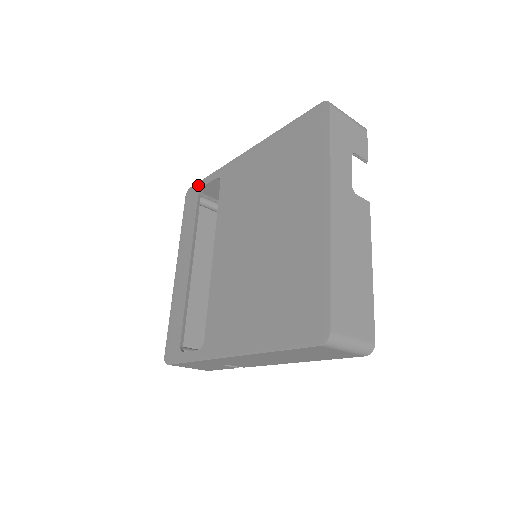
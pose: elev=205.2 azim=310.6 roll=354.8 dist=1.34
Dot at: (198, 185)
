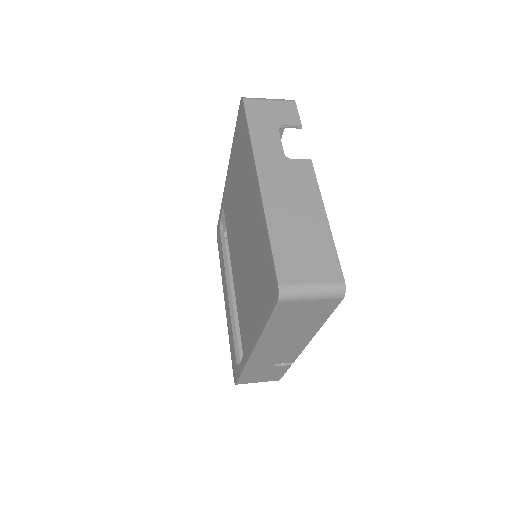
Dot at: (218, 223)
